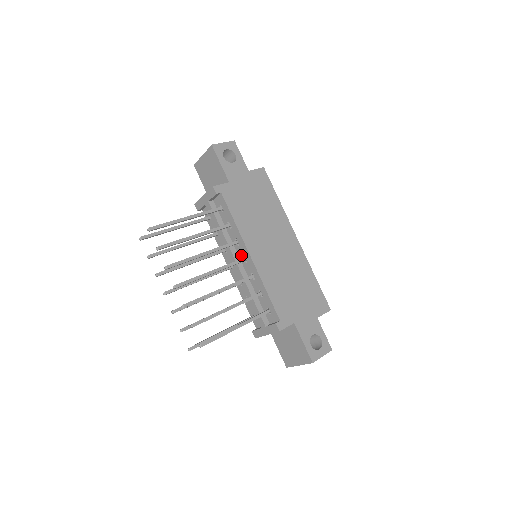
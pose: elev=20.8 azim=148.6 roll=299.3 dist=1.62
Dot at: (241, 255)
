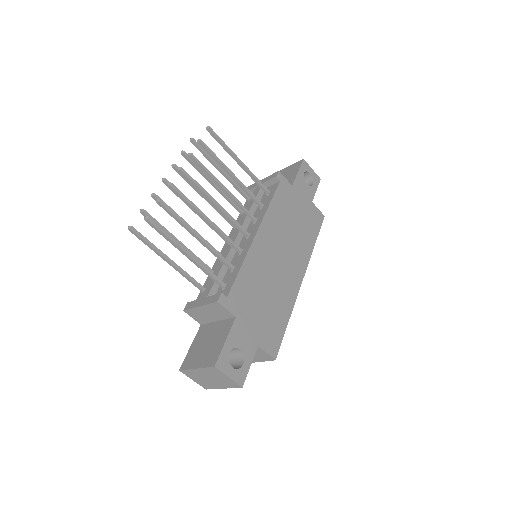
Dot at: (248, 232)
